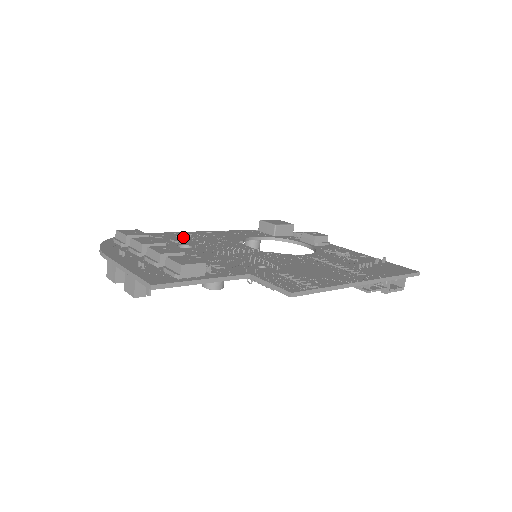
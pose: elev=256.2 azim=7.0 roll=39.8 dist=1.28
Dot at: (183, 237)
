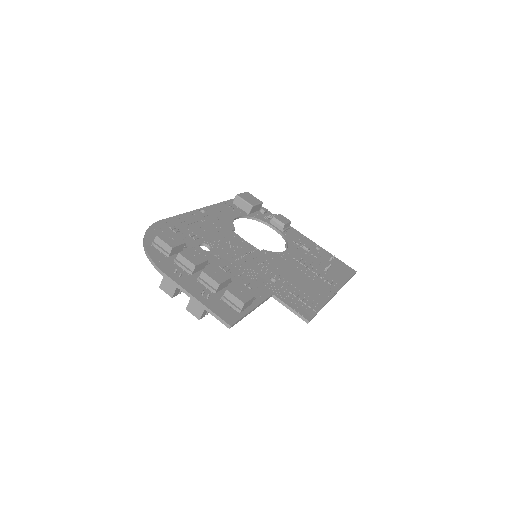
Dot at: (192, 226)
